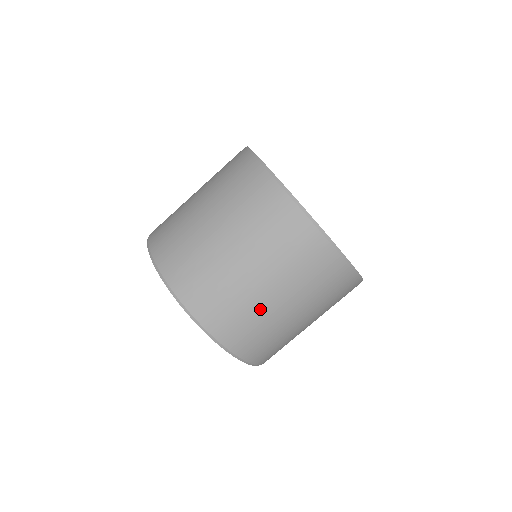
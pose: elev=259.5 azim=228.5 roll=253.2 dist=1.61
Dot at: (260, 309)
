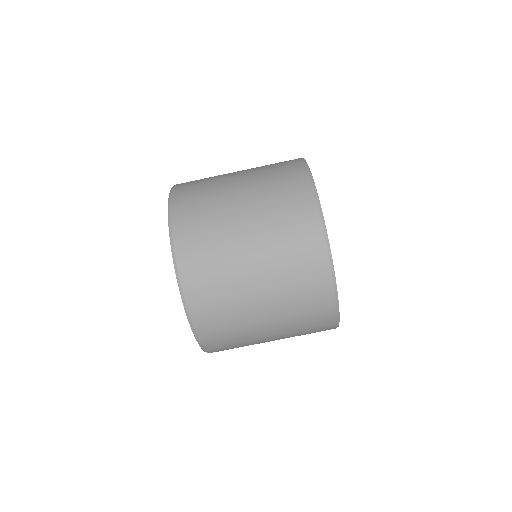
Dot at: (242, 310)
